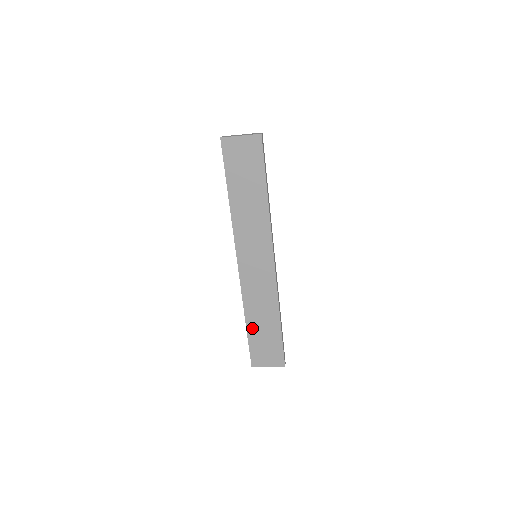
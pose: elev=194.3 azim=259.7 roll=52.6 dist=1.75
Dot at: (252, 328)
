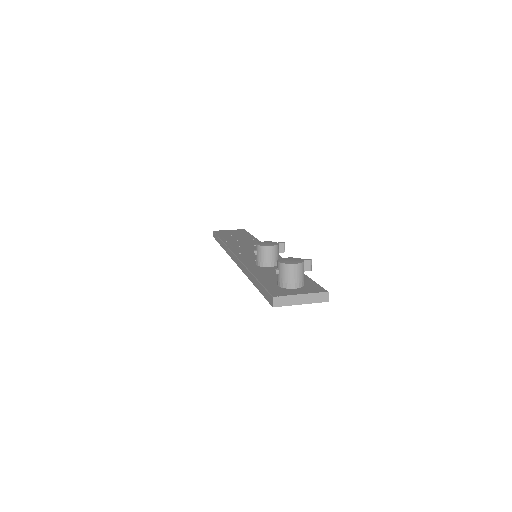
Dot at: occluded
